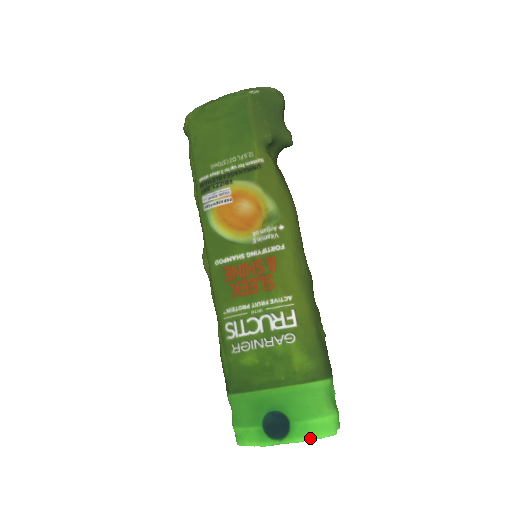
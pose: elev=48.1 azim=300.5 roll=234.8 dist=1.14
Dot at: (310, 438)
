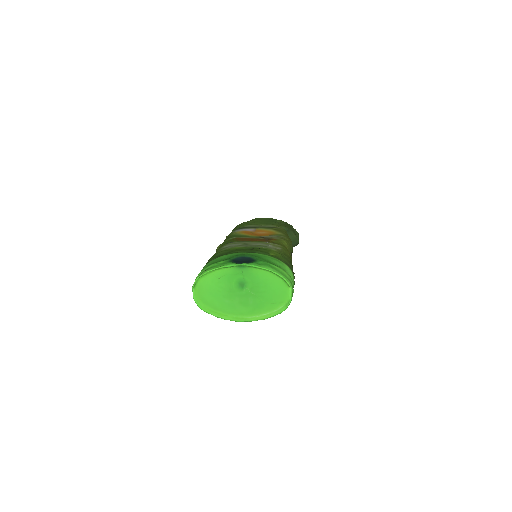
Dot at: (269, 269)
